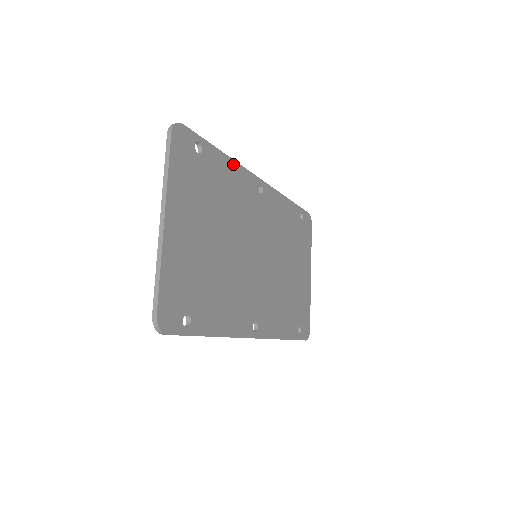
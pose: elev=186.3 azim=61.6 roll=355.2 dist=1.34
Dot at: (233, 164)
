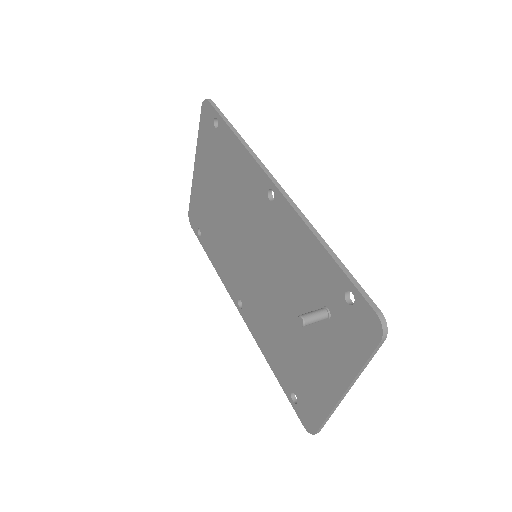
Dot at: occluded
